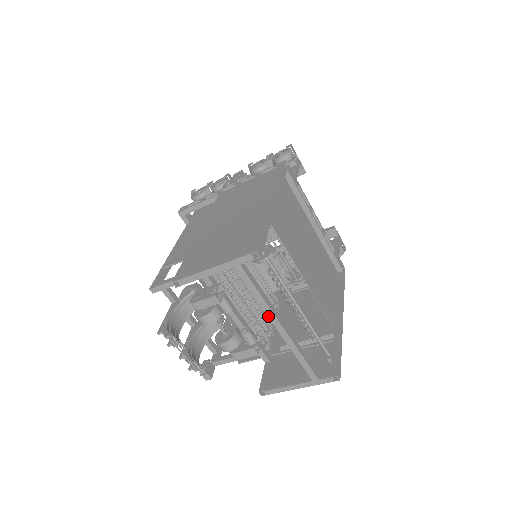
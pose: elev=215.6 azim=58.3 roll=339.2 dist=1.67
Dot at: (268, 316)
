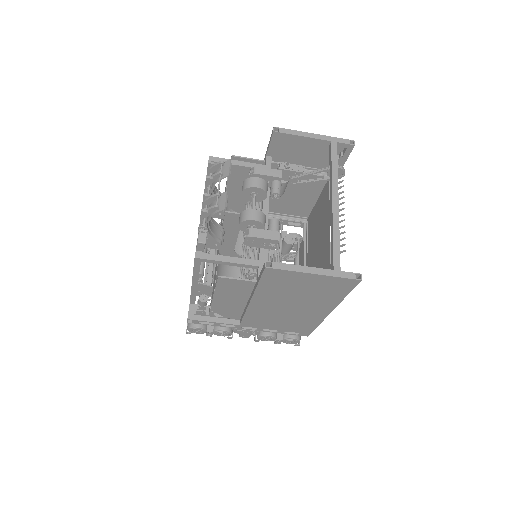
Dot at: (332, 187)
